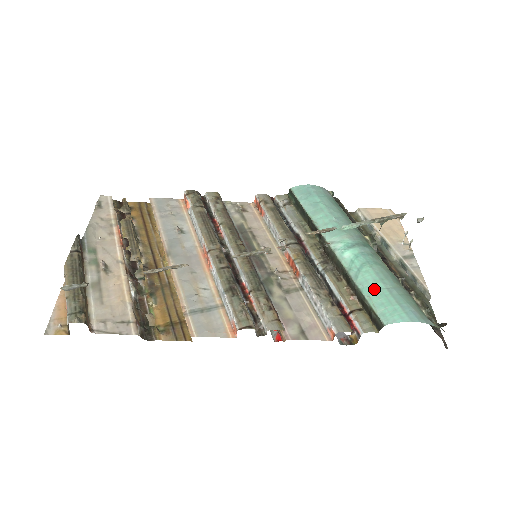
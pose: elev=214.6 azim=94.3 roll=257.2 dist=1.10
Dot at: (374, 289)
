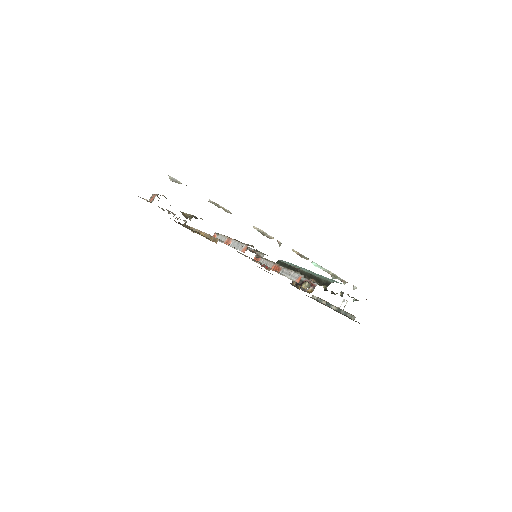
Dot at: (327, 278)
